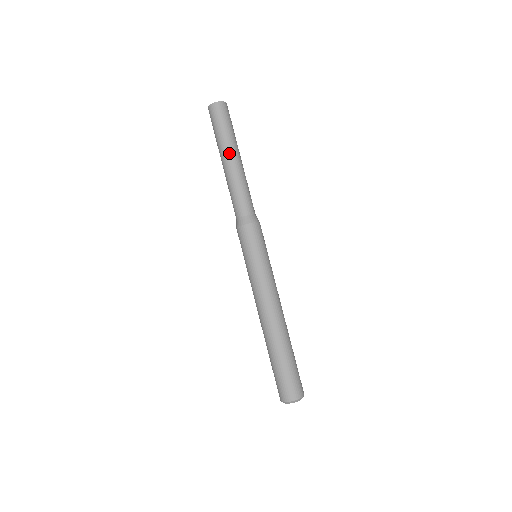
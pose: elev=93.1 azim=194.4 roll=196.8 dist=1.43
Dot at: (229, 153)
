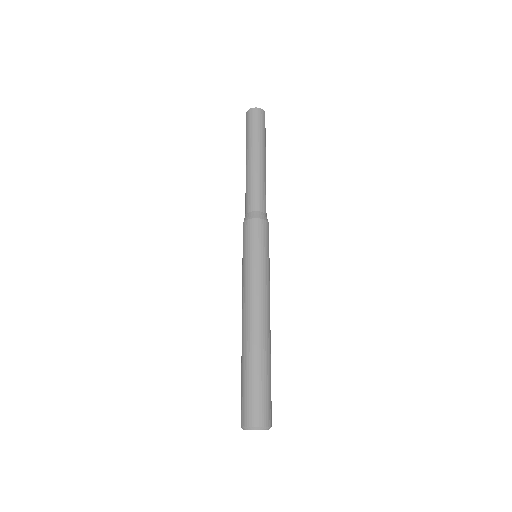
Dot at: (263, 153)
